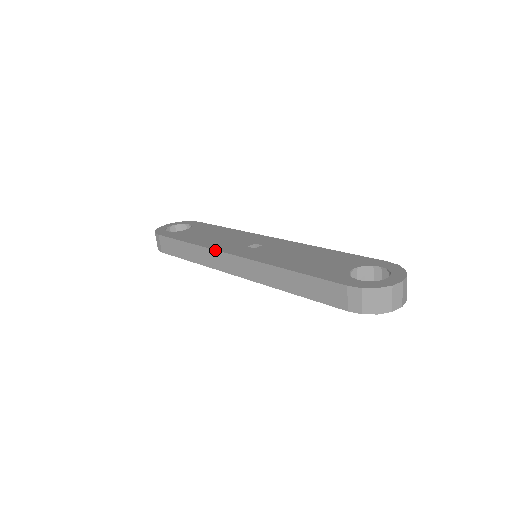
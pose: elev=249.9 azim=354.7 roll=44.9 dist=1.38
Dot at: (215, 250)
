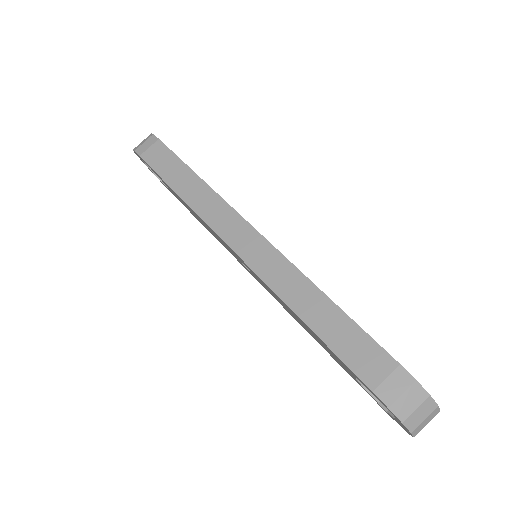
Dot at: (232, 207)
